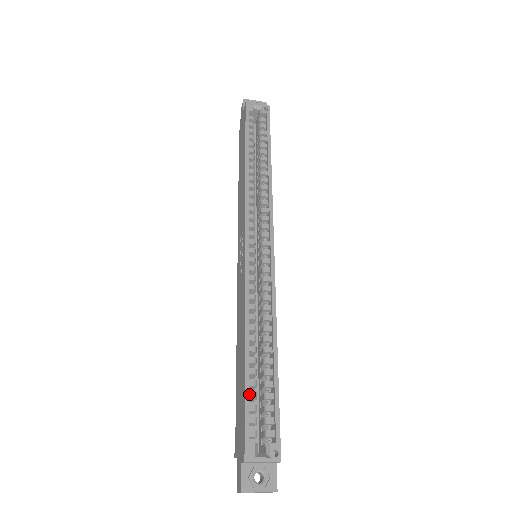
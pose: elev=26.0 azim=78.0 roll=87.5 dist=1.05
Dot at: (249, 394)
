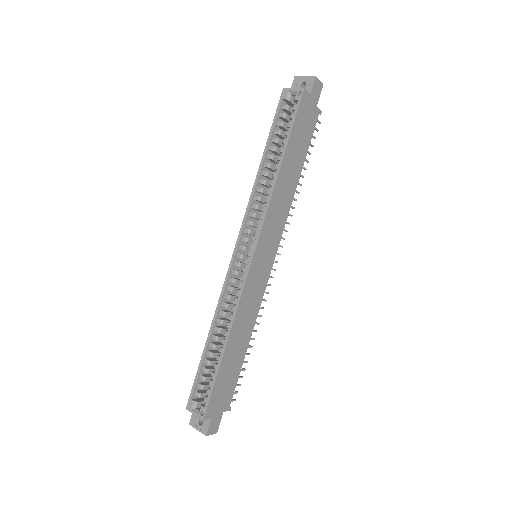
Dot at: (203, 368)
